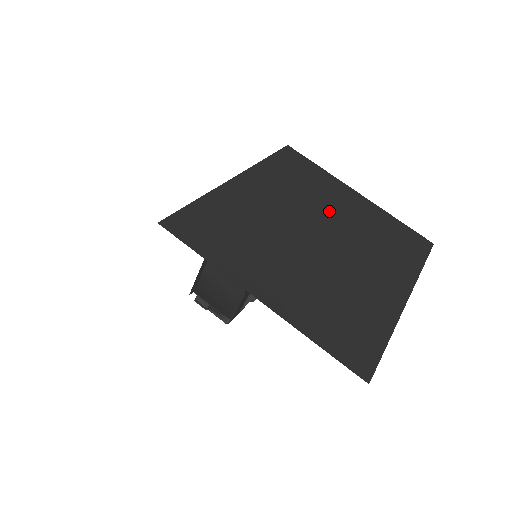
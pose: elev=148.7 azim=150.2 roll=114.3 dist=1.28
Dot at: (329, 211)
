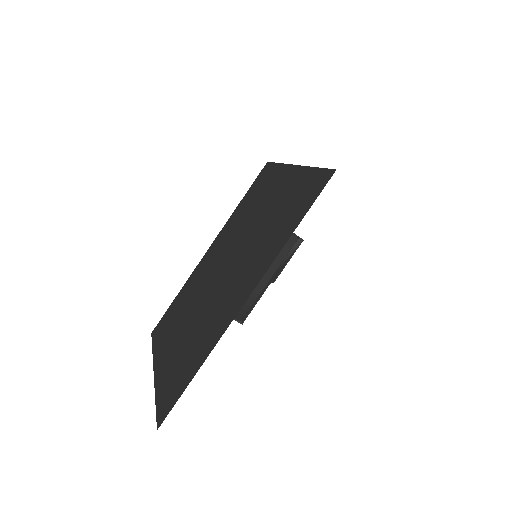
Dot at: occluded
